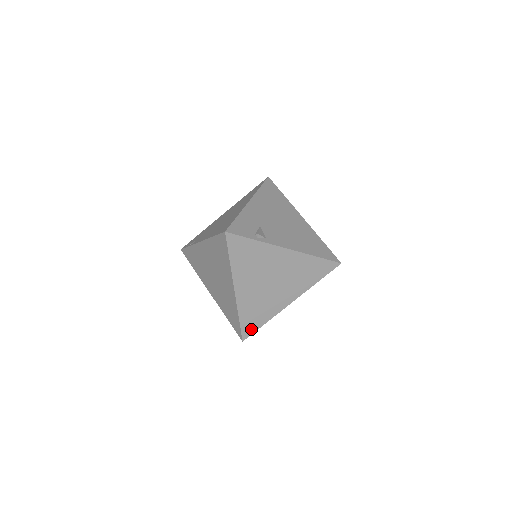
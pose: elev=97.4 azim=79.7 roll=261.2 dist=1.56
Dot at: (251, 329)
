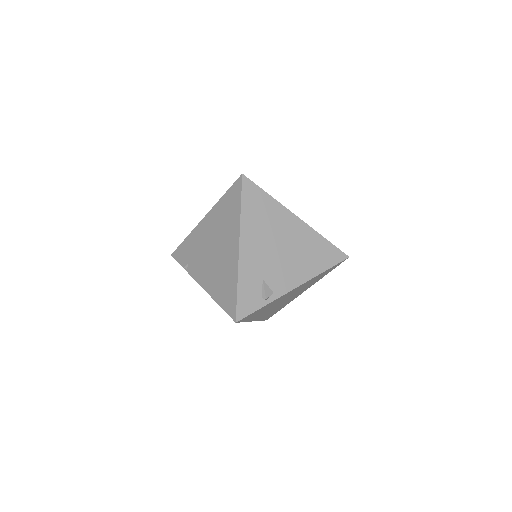
Dot at: (272, 315)
